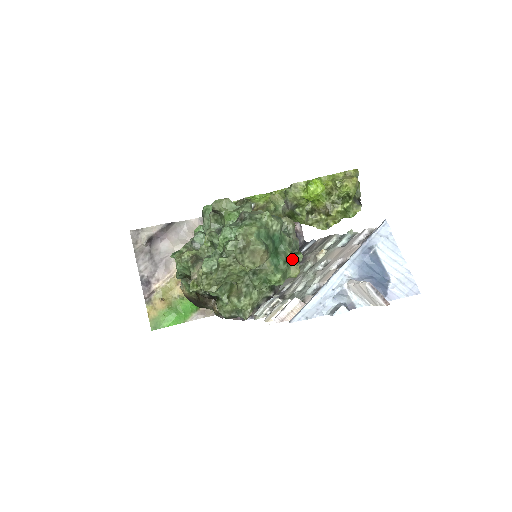
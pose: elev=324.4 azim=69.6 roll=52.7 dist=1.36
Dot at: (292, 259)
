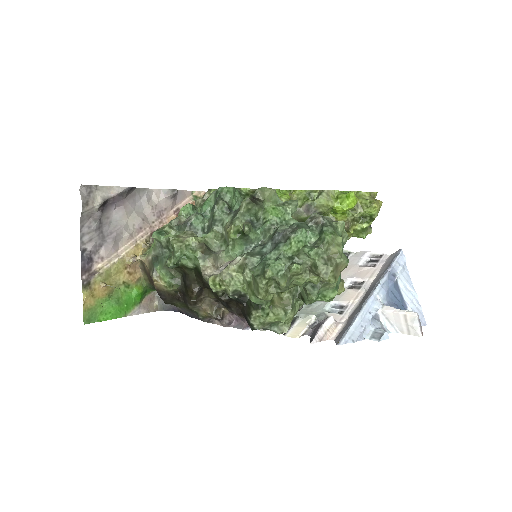
Dot at: occluded
